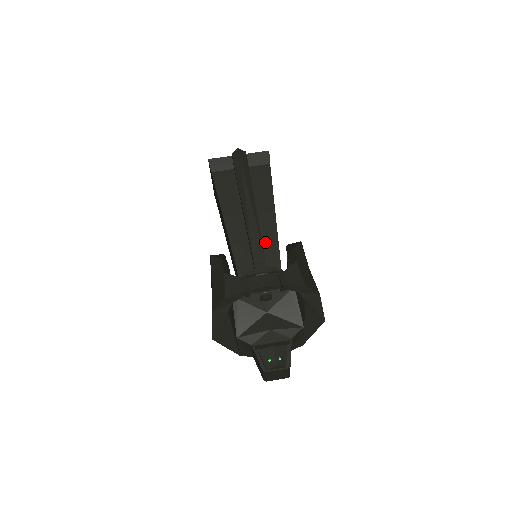
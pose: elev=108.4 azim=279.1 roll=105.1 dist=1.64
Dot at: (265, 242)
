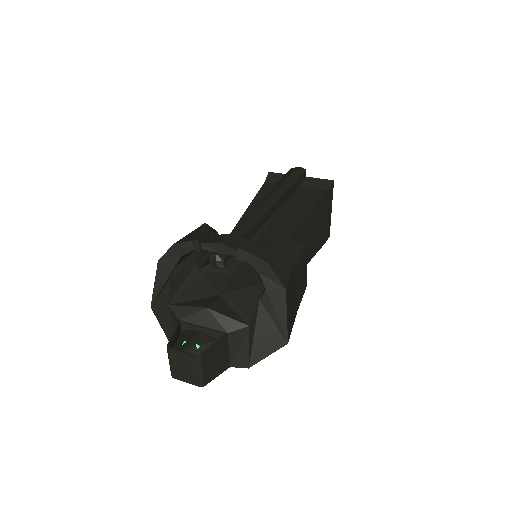
Dot at: (270, 239)
